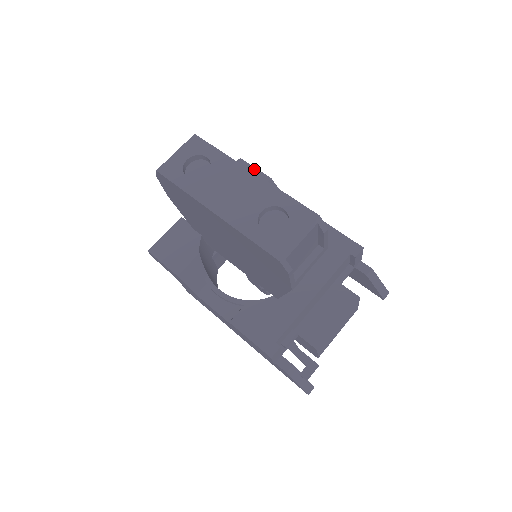
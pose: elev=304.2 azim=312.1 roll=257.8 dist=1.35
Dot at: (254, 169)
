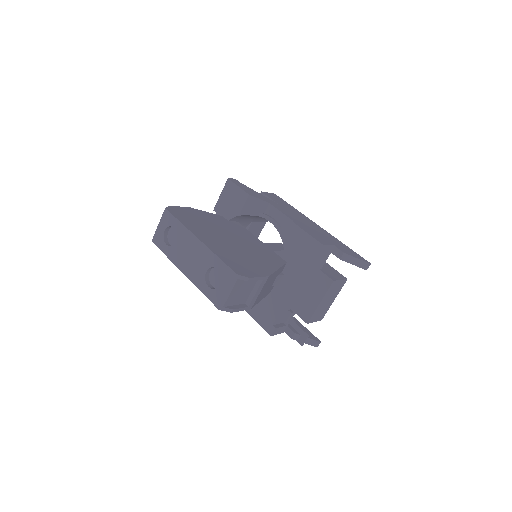
Dot at: (237, 188)
